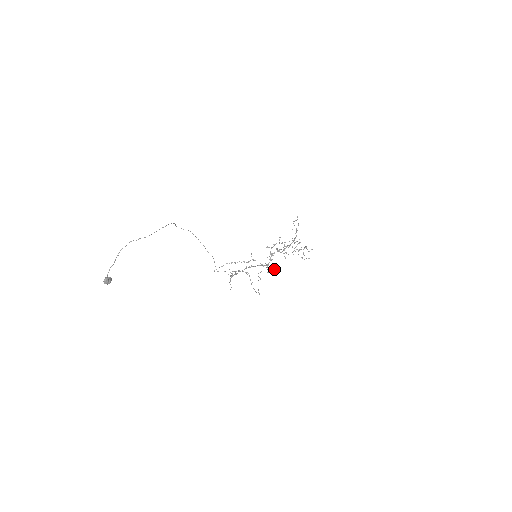
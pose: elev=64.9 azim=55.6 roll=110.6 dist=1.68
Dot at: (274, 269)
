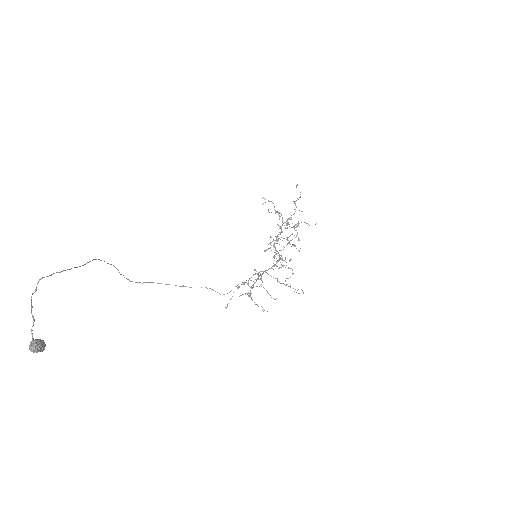
Dot at: occluded
